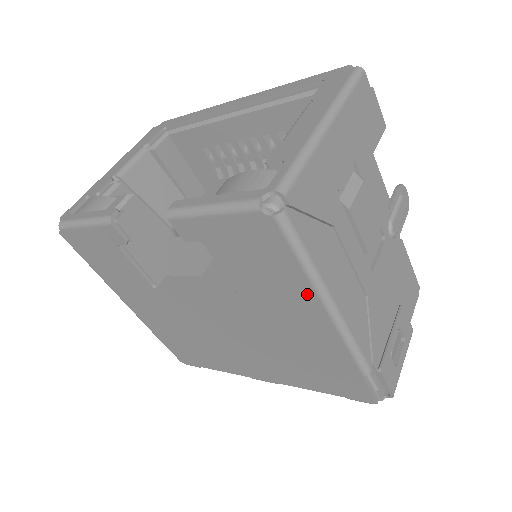
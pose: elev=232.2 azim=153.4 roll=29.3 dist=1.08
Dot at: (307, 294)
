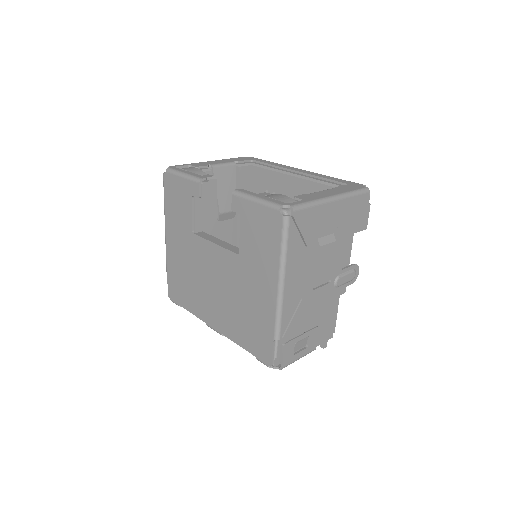
Dot at: (274, 269)
